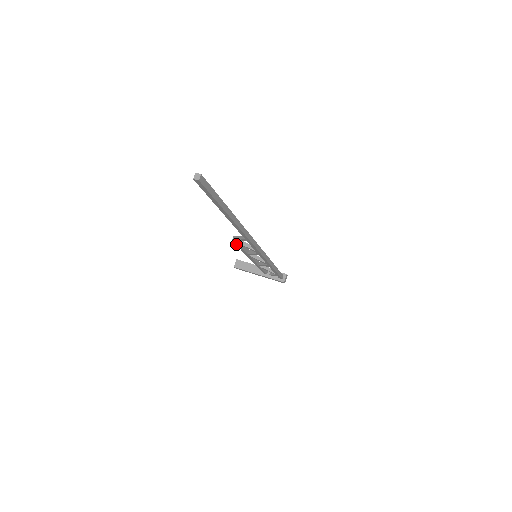
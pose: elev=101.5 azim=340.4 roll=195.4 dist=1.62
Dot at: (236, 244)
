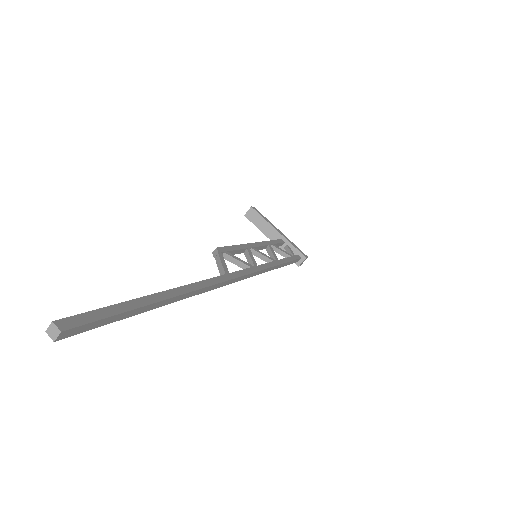
Dot at: occluded
